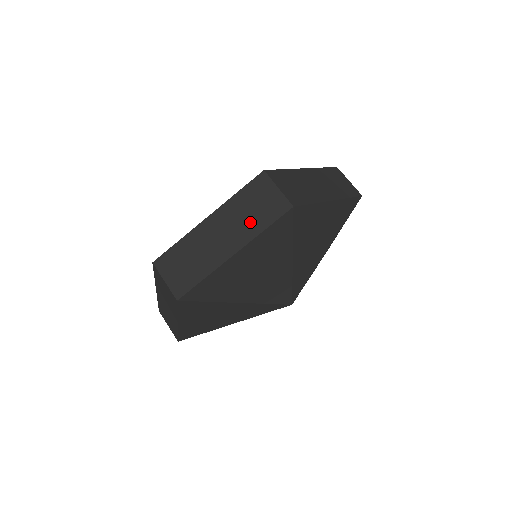
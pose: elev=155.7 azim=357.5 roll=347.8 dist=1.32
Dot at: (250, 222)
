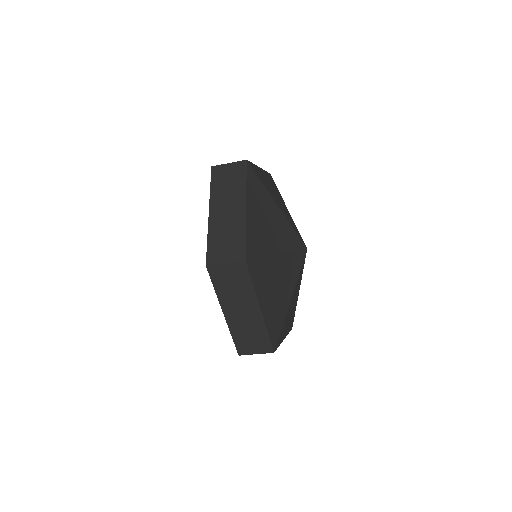
Dot at: (234, 188)
